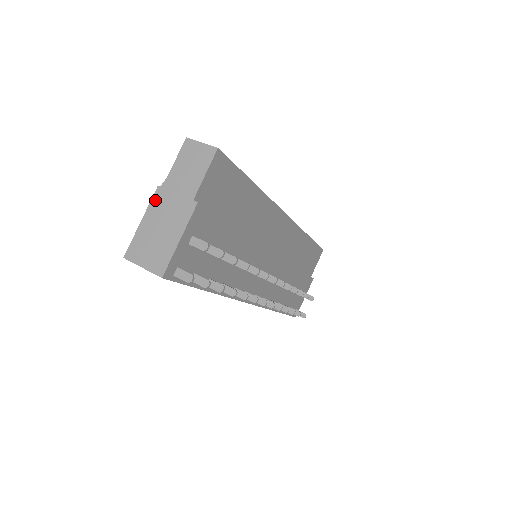
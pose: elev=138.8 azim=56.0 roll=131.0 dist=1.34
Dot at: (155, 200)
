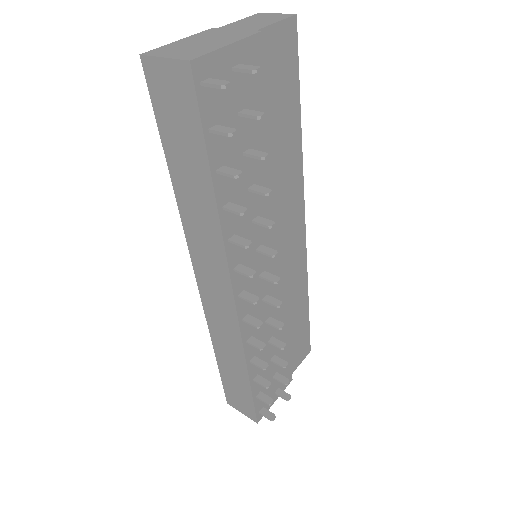
Dot at: (205, 32)
